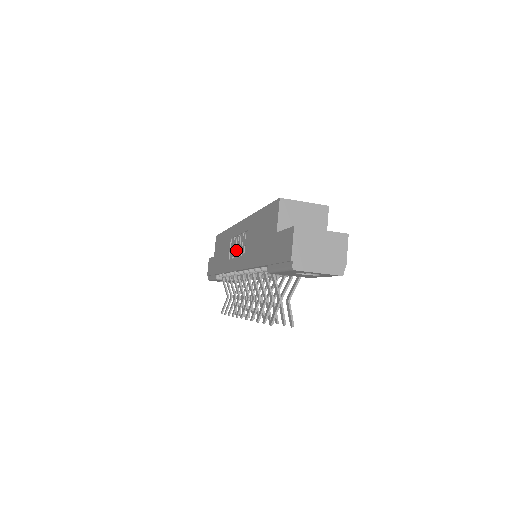
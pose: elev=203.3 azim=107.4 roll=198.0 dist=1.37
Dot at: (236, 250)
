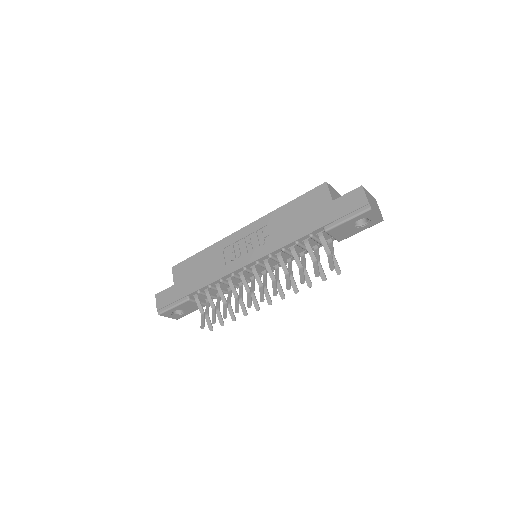
Dot at: (241, 251)
